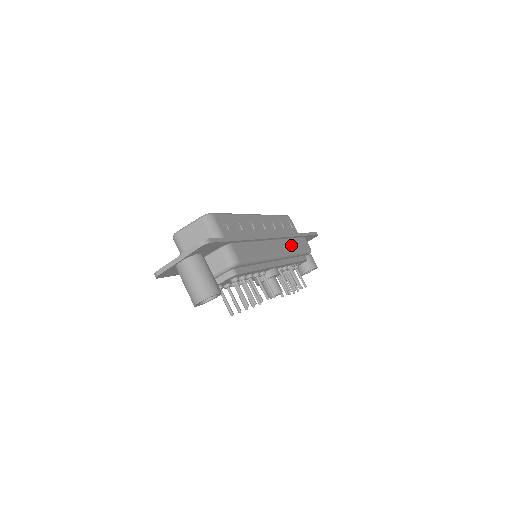
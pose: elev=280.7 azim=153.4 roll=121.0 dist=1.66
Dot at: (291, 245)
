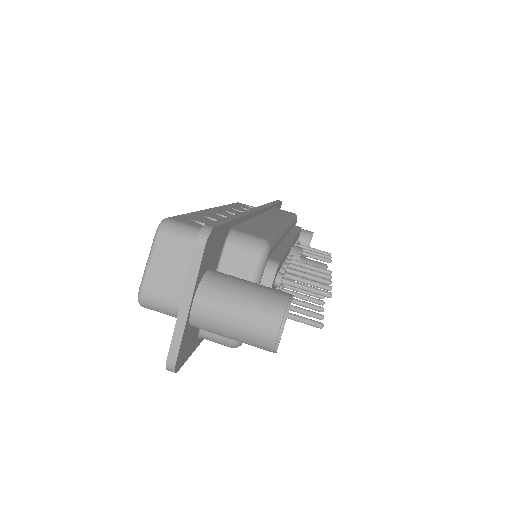
Dot at: (278, 215)
